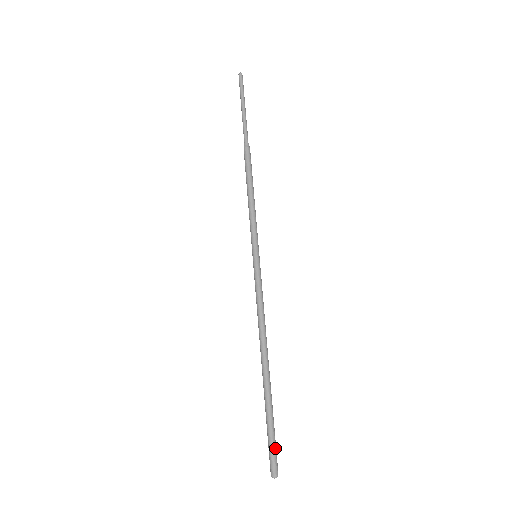
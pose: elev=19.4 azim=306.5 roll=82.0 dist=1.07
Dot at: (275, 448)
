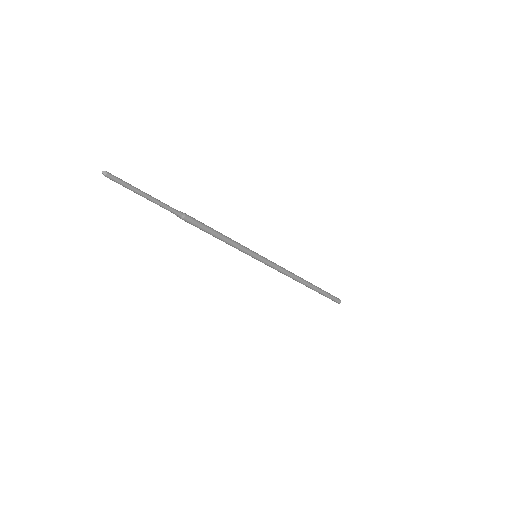
Dot at: (333, 299)
